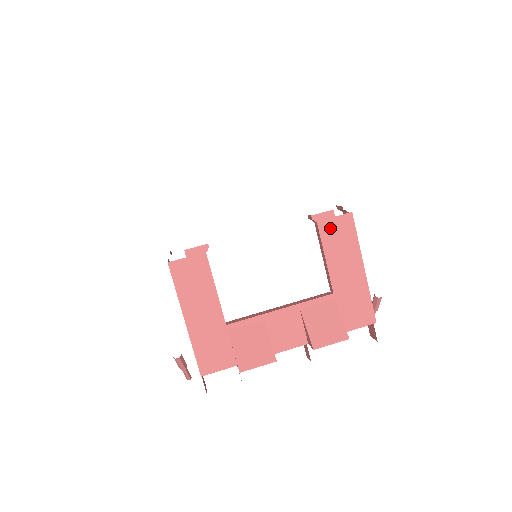
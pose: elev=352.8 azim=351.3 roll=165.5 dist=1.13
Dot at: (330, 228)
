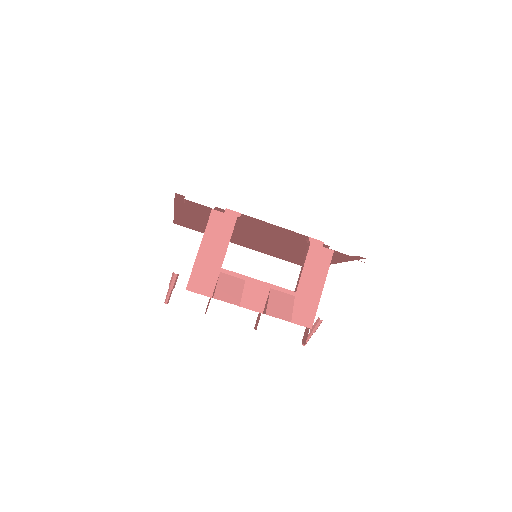
Dot at: (316, 251)
